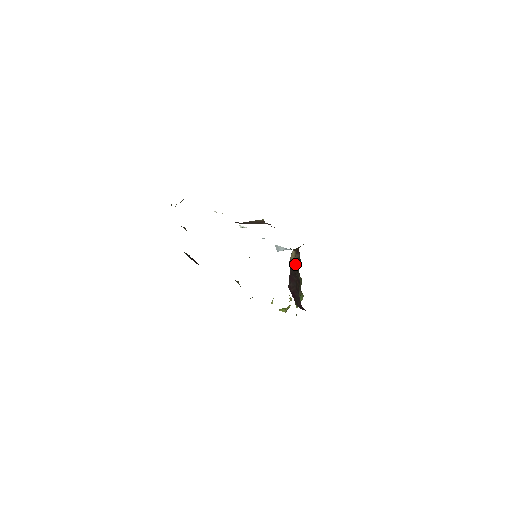
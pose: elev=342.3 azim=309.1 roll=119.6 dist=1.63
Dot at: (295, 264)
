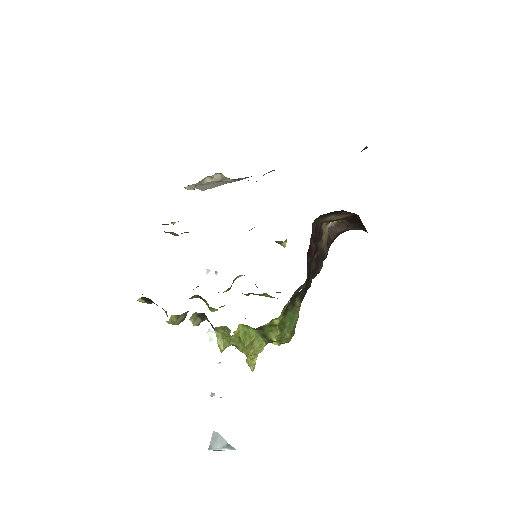
Dot at: (318, 254)
